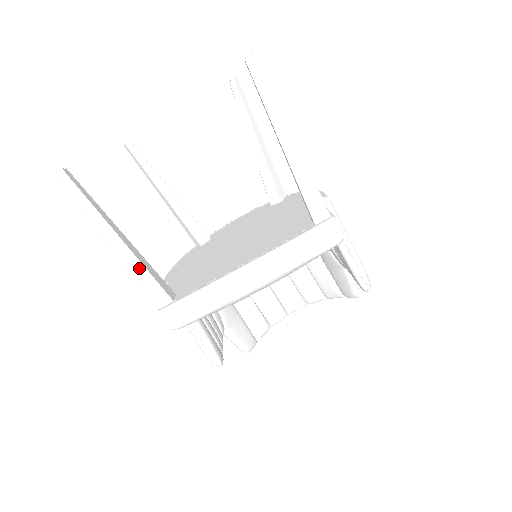
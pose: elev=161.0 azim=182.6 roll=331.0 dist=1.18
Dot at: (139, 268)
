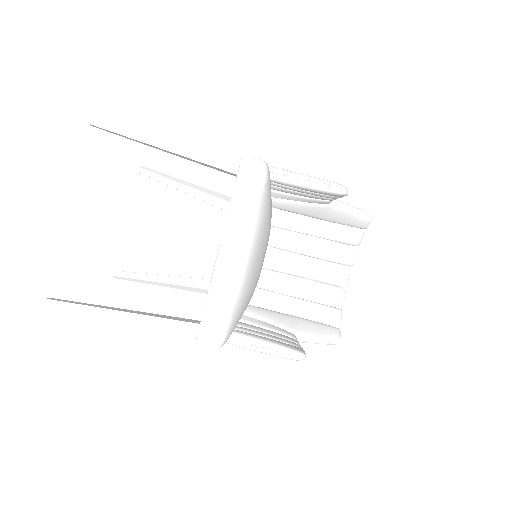
Dot at: (153, 321)
